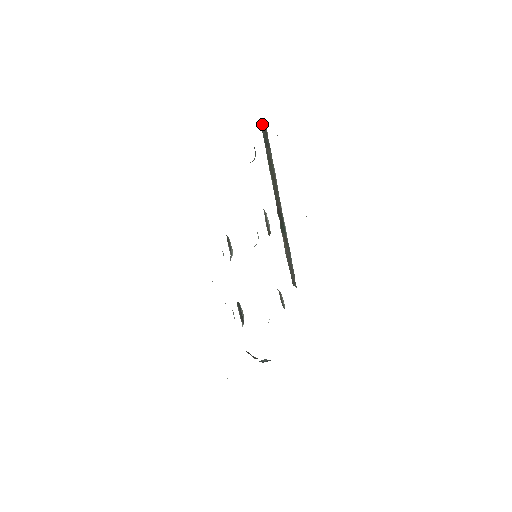
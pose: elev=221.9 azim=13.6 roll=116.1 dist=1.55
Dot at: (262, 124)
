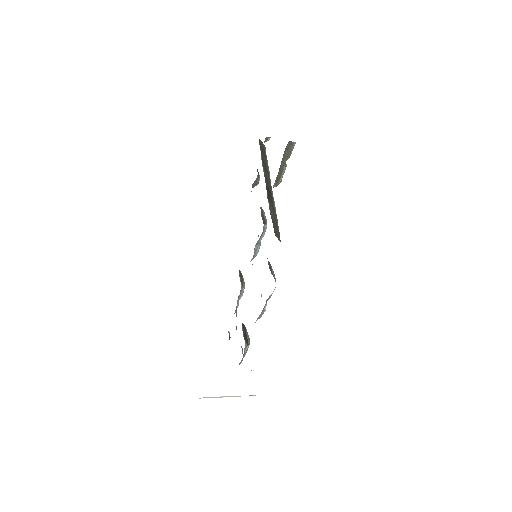
Dot at: (260, 143)
